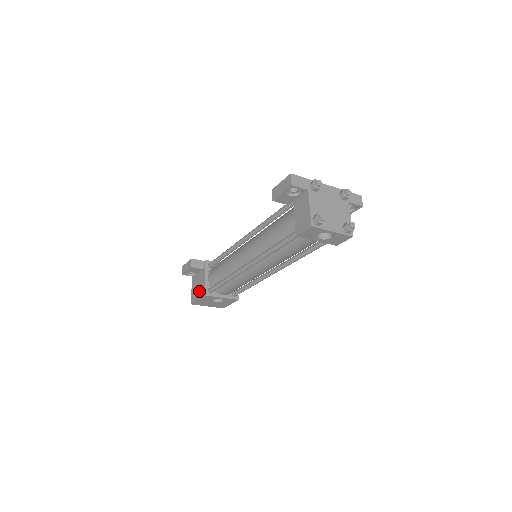
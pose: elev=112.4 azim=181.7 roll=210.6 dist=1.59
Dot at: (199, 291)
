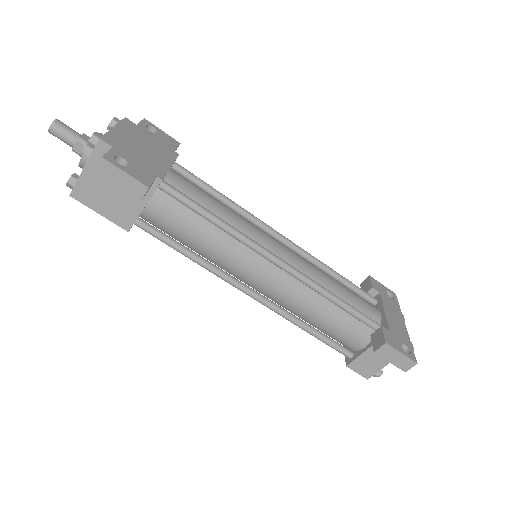
Dot at: (112, 207)
